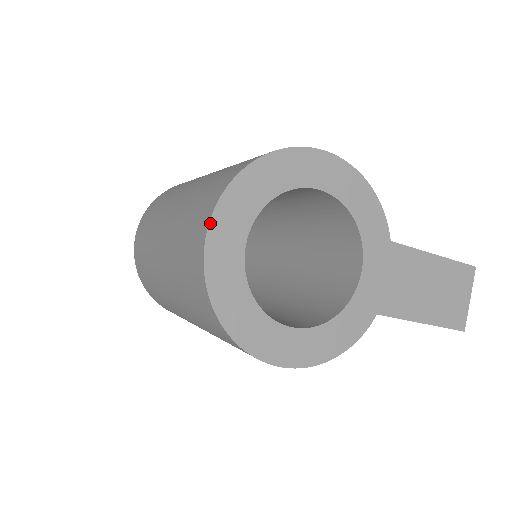
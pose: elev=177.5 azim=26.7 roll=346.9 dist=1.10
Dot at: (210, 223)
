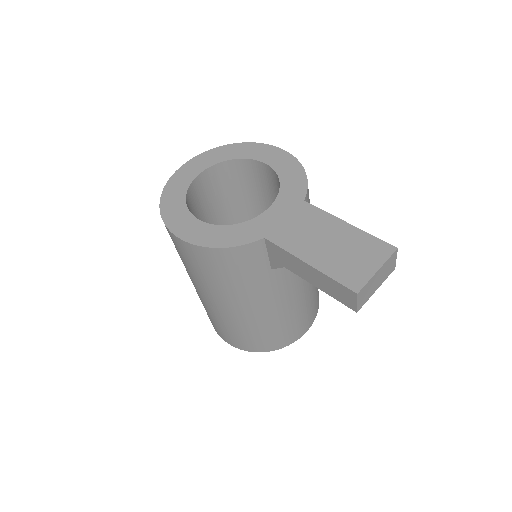
Dot at: (190, 161)
